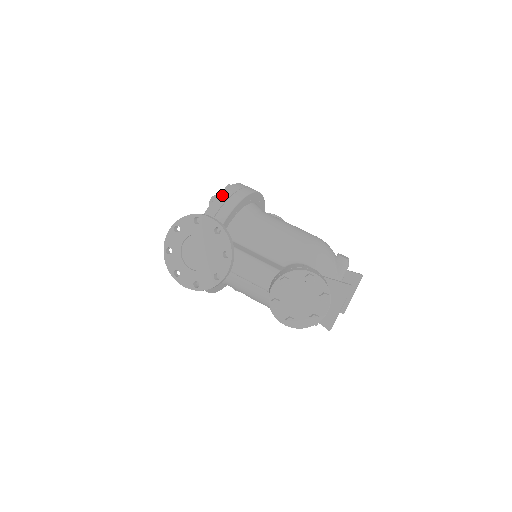
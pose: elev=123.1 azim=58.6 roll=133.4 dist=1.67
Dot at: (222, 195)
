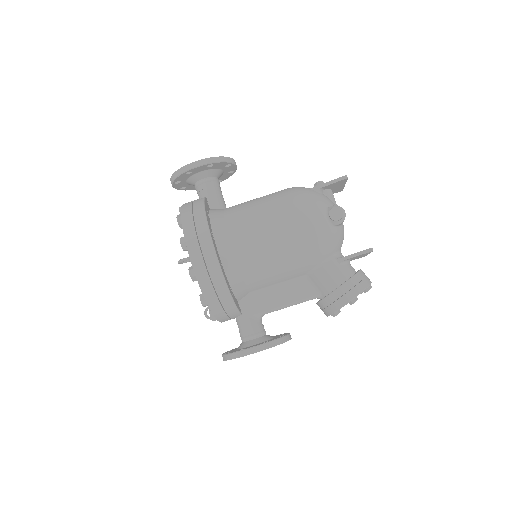
Dot at: (209, 299)
